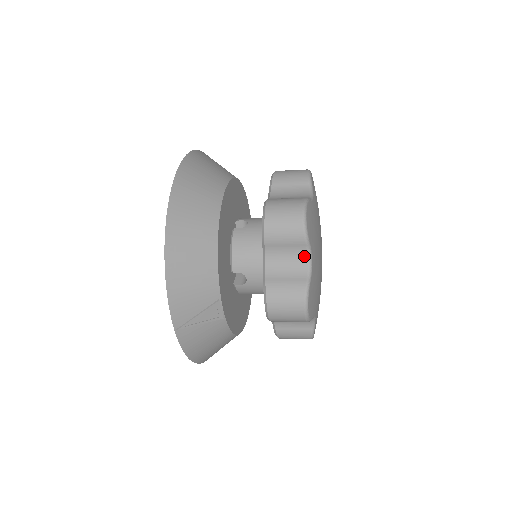
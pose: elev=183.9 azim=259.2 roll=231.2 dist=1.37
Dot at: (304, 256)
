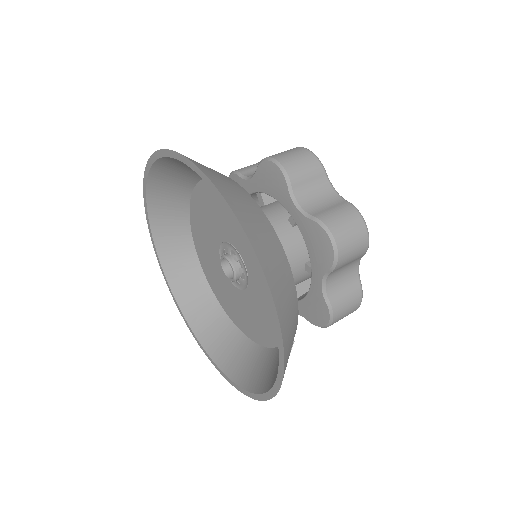
Dot at: (356, 264)
